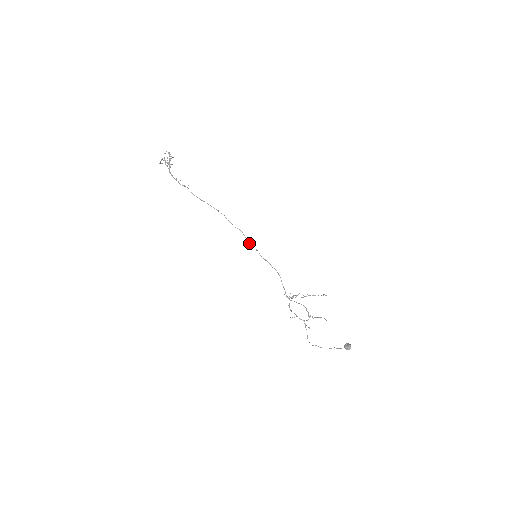
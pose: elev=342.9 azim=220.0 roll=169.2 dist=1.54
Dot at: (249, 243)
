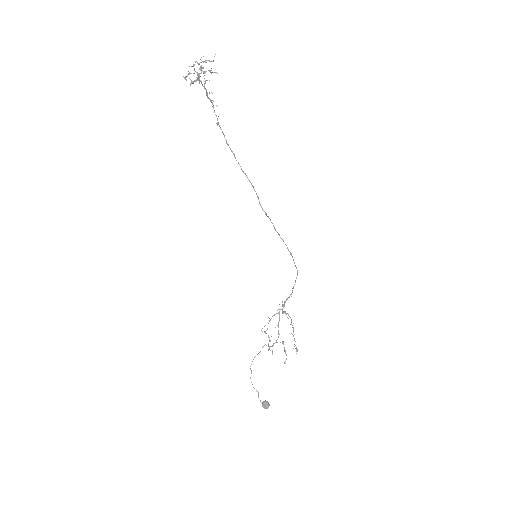
Dot at: (274, 228)
